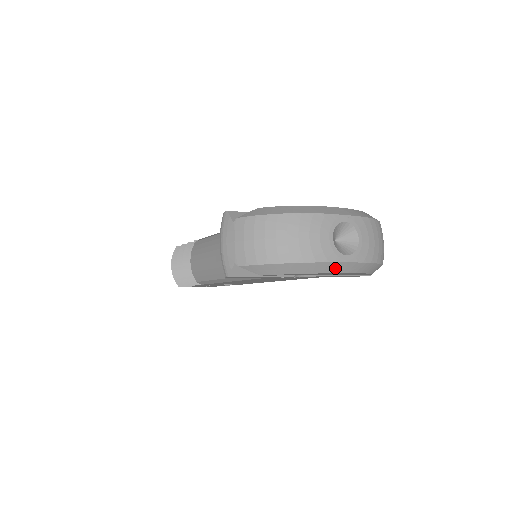
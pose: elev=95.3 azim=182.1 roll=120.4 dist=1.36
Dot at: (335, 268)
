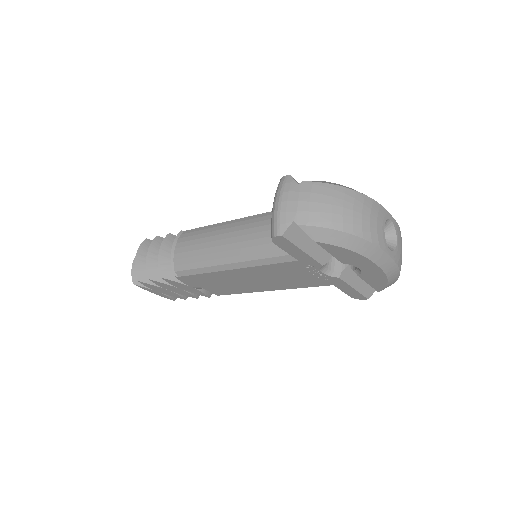
Dot at: (379, 258)
